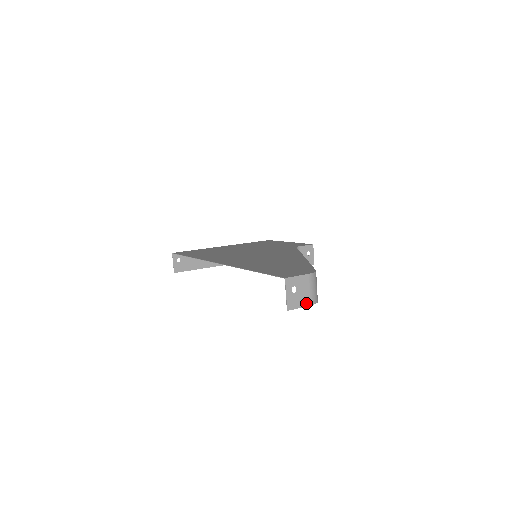
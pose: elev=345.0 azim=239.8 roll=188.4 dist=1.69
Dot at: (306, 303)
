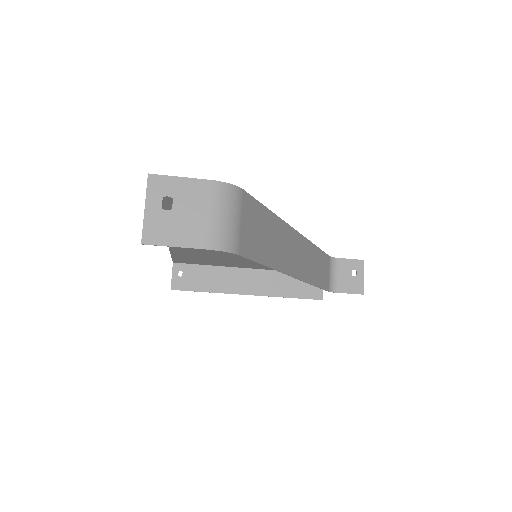
Dot at: (194, 241)
